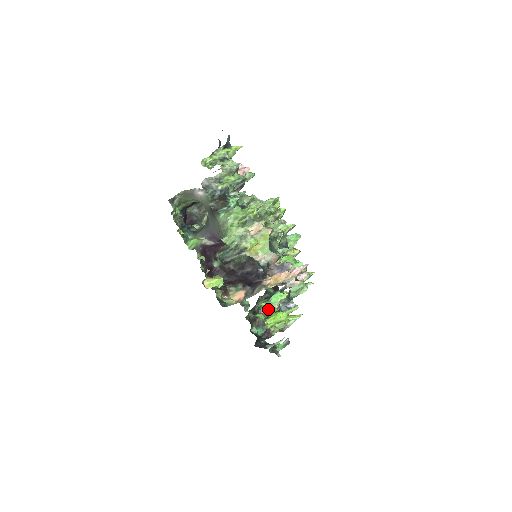
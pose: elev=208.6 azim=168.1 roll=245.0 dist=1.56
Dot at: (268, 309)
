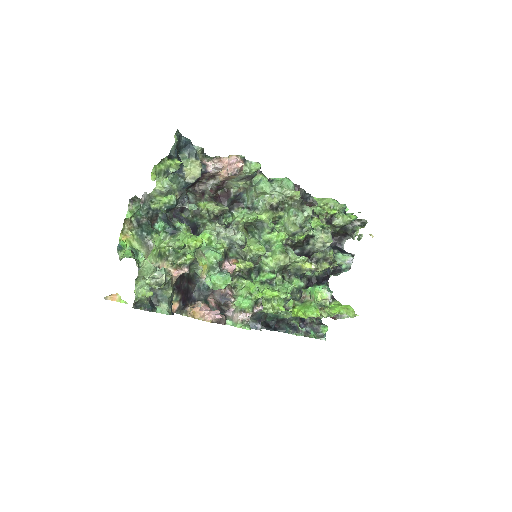
Dot at: (306, 296)
